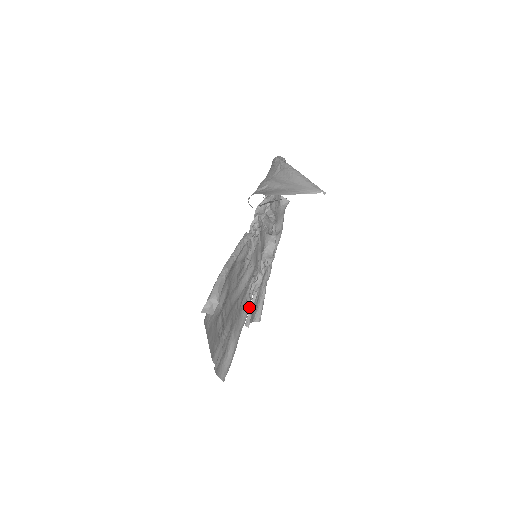
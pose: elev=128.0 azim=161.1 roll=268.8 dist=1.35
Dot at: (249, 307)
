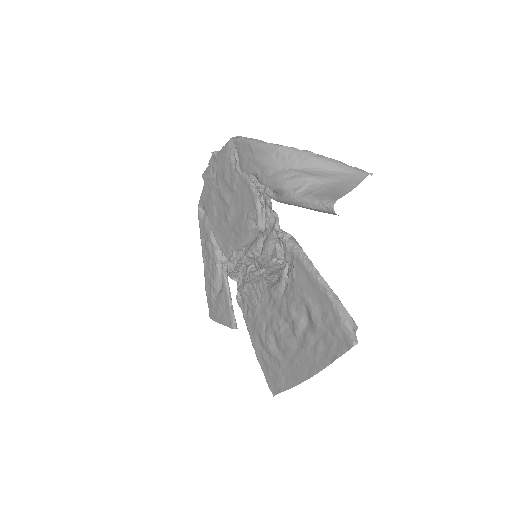
Dot at: occluded
